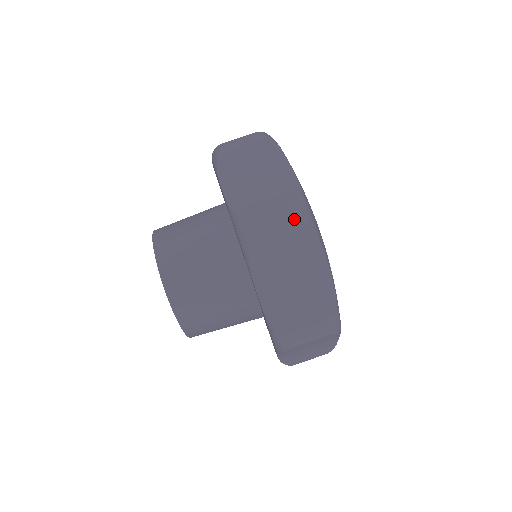
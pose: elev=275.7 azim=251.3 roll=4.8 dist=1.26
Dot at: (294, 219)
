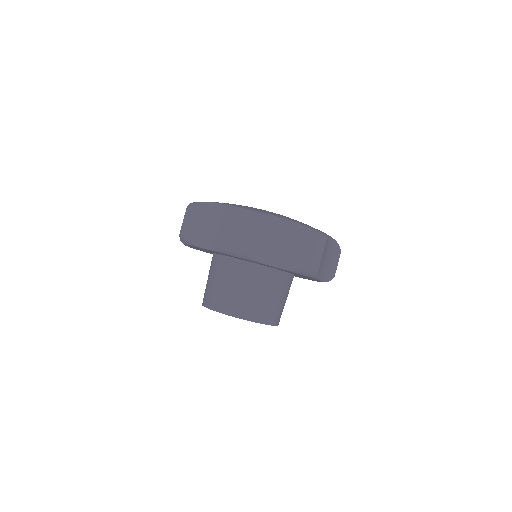
Dot at: (248, 221)
